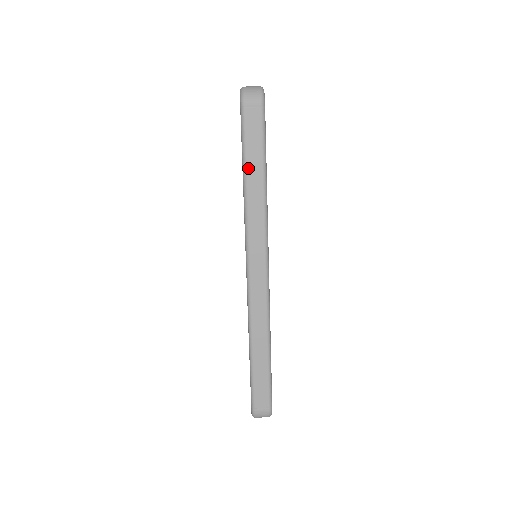
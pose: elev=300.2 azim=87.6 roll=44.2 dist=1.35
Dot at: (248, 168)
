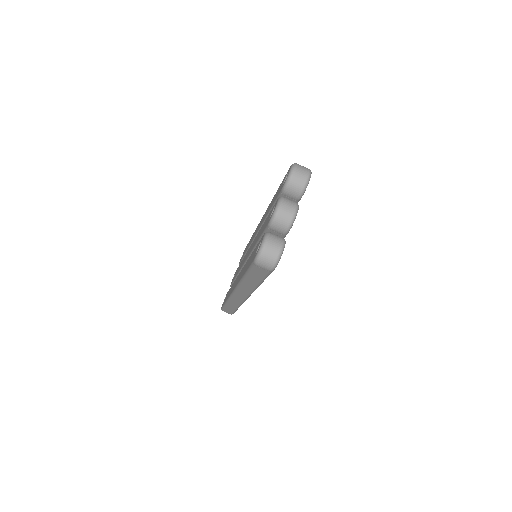
Dot at: (248, 278)
